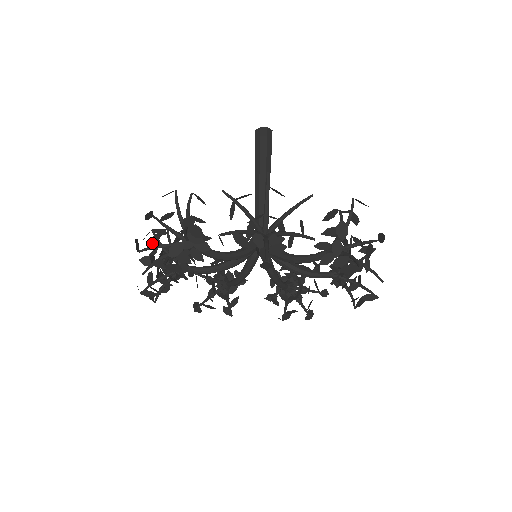
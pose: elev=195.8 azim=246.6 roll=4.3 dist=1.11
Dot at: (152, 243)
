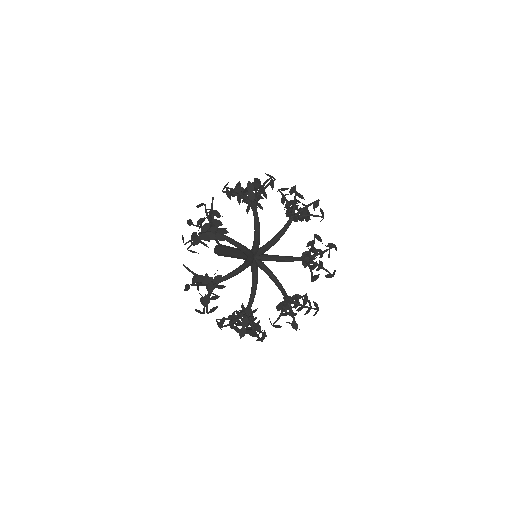
Dot at: occluded
